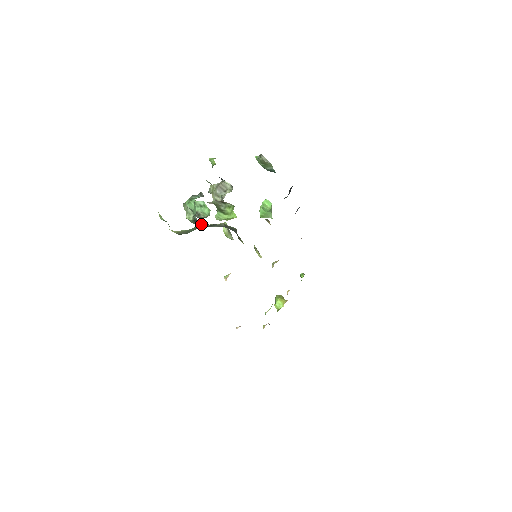
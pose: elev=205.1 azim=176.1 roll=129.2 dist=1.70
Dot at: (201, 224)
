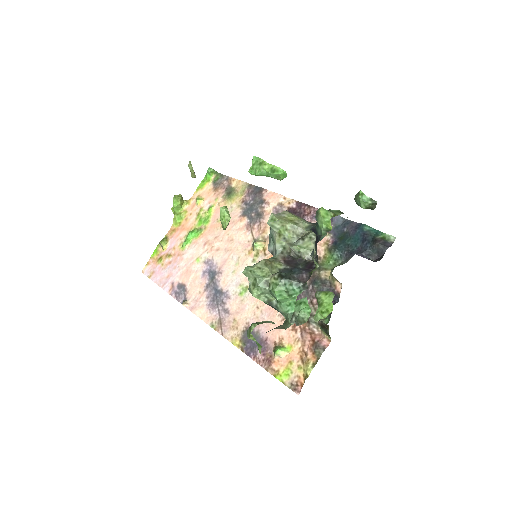
Dot at: occluded
